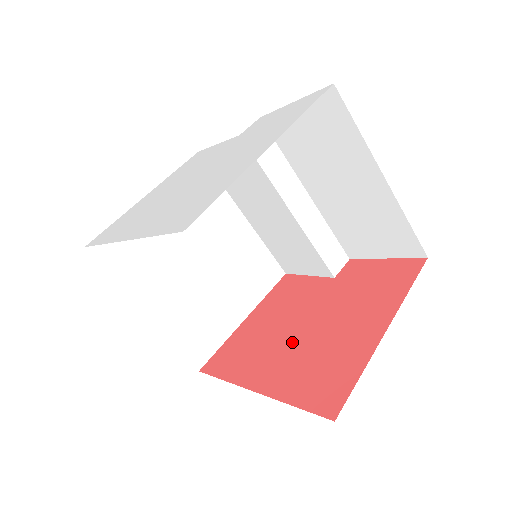
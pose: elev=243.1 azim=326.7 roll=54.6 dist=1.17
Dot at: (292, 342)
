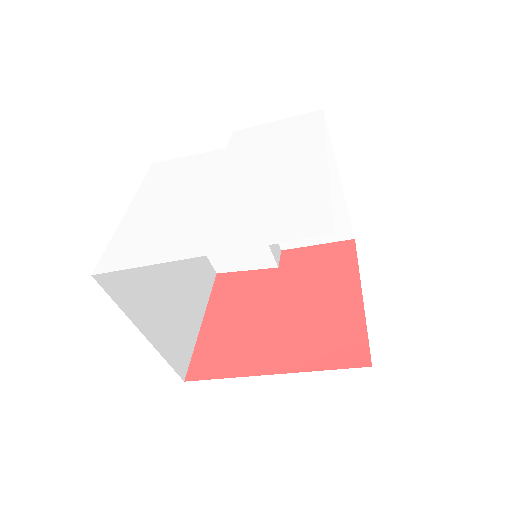
Dot at: (279, 326)
